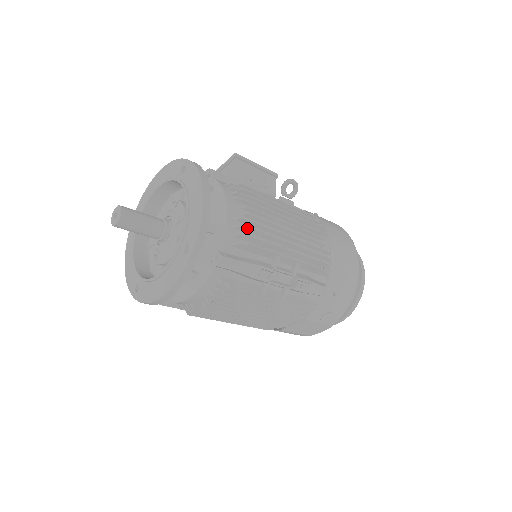
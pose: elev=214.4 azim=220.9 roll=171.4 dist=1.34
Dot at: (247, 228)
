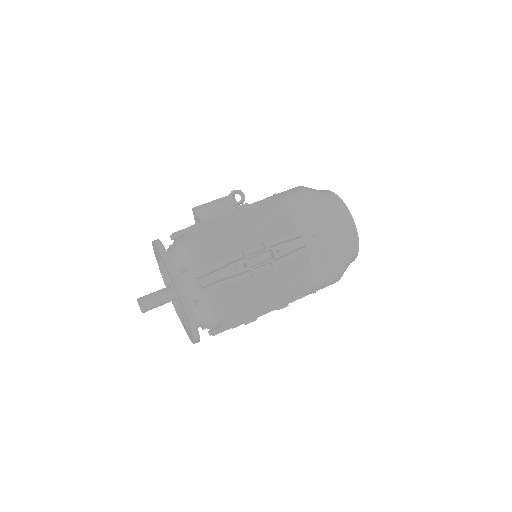
Dot at: (205, 250)
